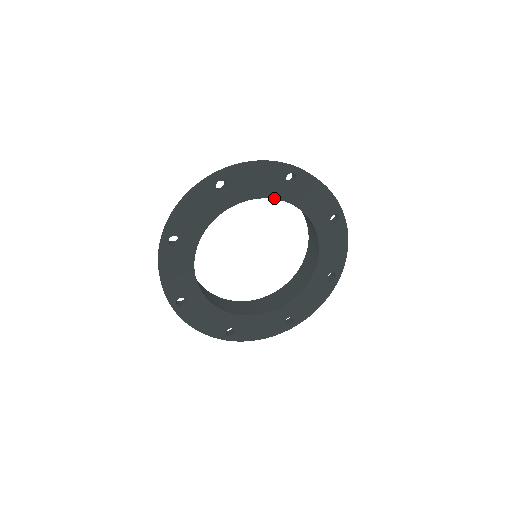
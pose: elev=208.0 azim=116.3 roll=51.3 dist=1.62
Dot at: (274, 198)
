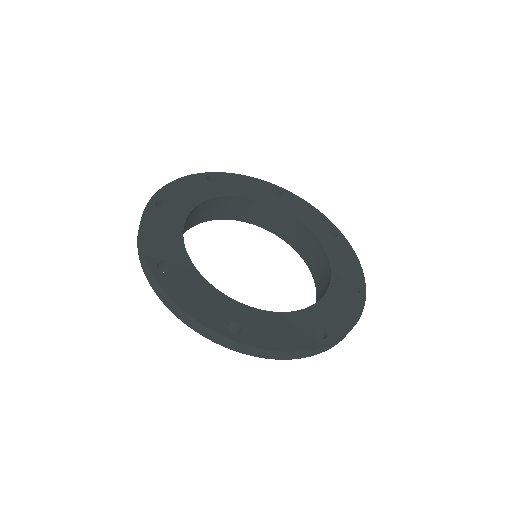
Dot at: (265, 201)
